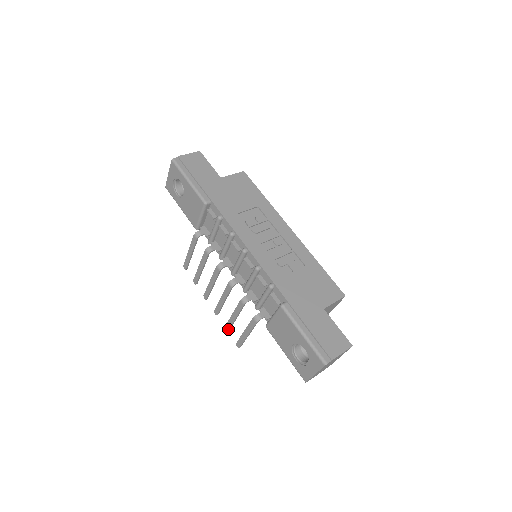
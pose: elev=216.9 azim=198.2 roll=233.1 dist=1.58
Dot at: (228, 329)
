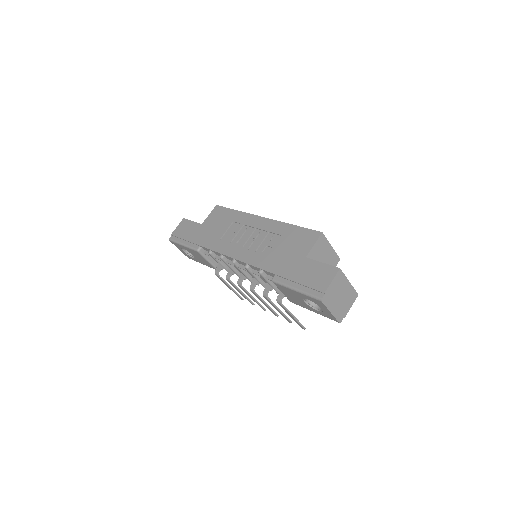
Dot at: (289, 321)
